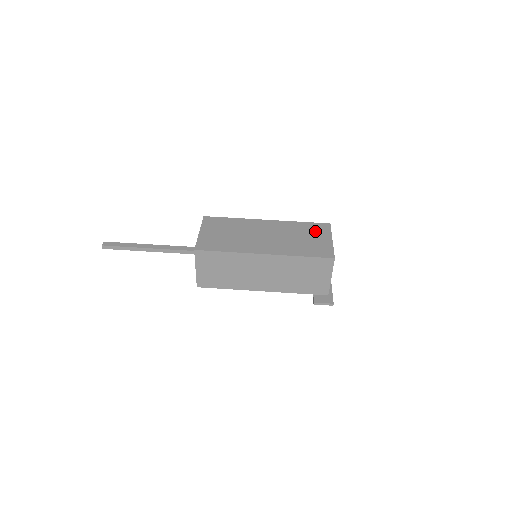
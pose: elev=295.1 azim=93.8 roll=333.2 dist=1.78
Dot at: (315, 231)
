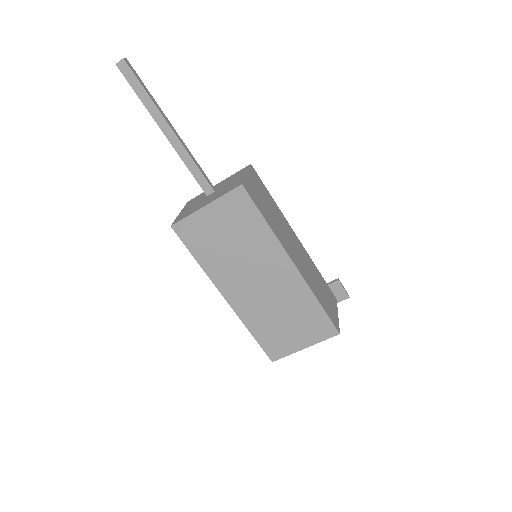
Dot at: (310, 326)
